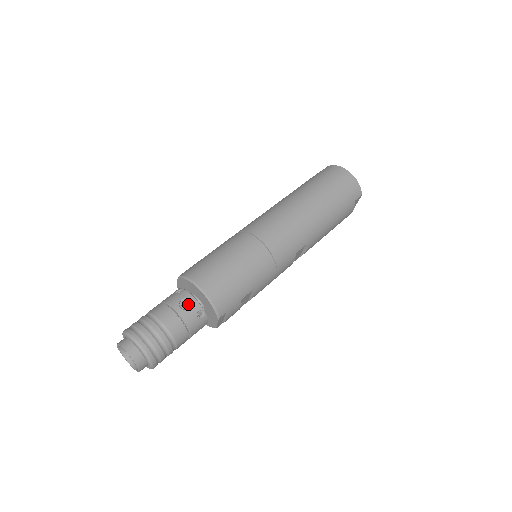
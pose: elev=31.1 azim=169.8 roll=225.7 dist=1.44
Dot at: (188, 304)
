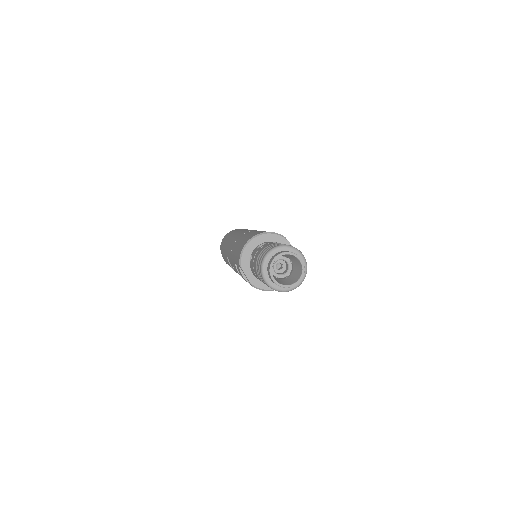
Dot at: occluded
